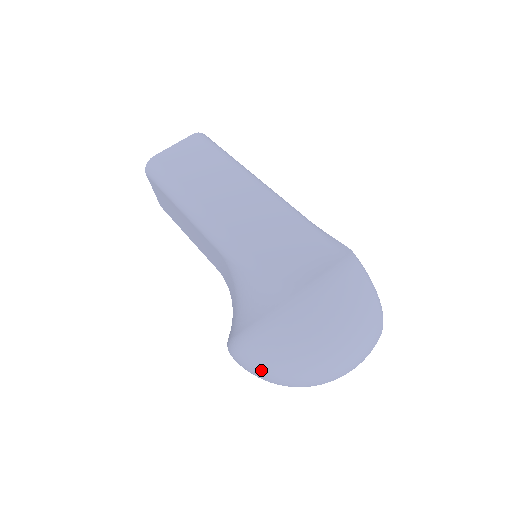
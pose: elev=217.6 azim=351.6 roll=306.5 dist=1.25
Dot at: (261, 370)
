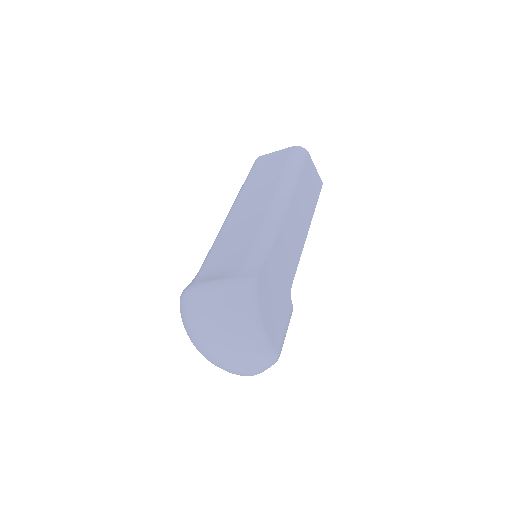
Dot at: occluded
